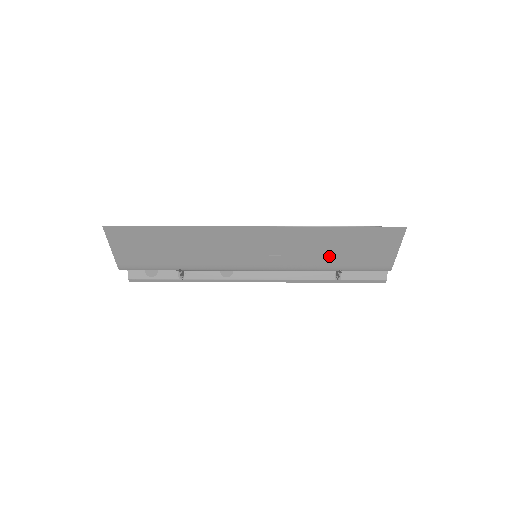
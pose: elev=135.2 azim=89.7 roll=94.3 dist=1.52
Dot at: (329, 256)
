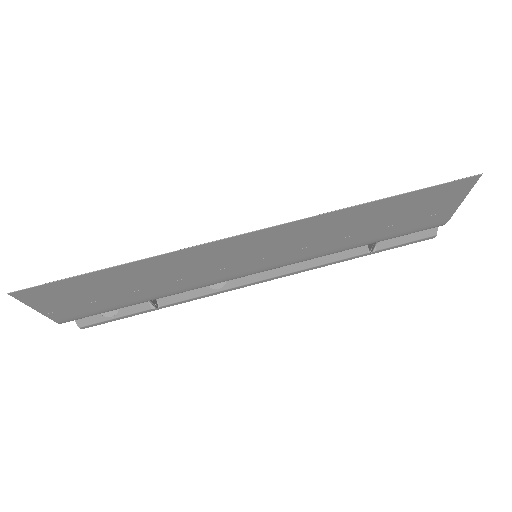
Dot at: (363, 233)
